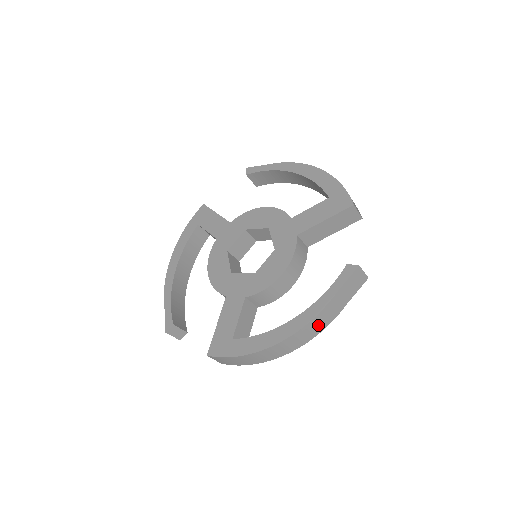
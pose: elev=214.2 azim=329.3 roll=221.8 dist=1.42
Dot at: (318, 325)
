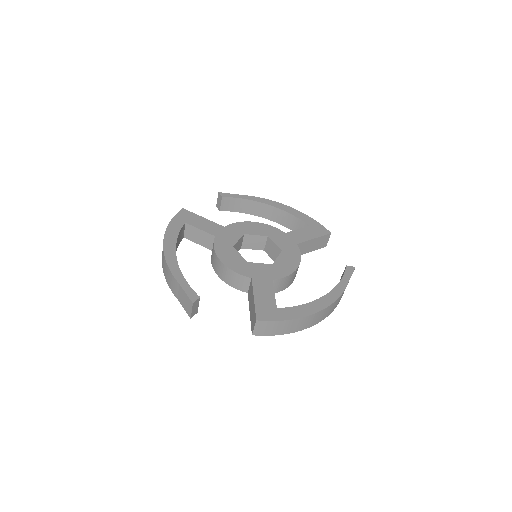
Dot at: (337, 303)
